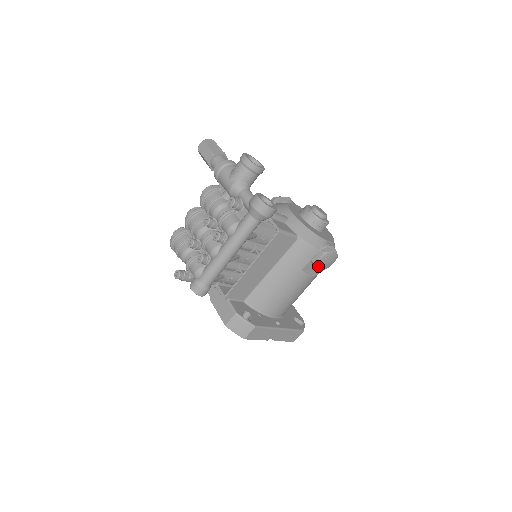
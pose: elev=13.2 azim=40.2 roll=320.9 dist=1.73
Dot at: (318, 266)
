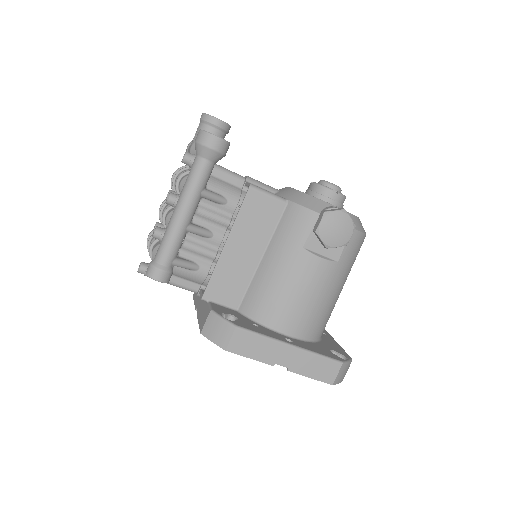
Dot at: (323, 236)
